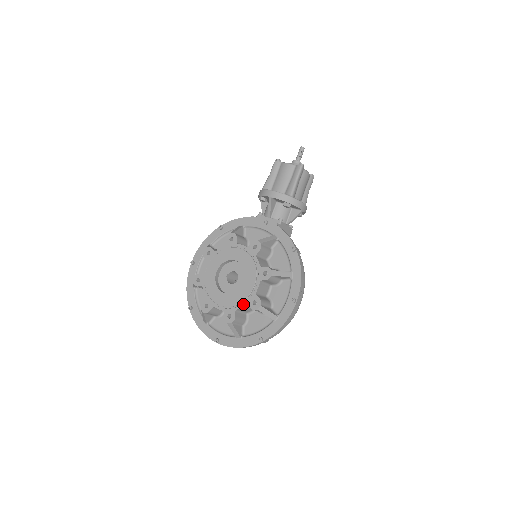
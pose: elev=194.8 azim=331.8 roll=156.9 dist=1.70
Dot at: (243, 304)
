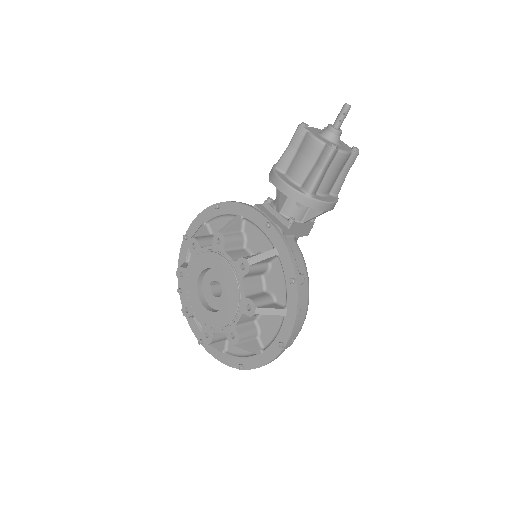
Dot at: (221, 330)
